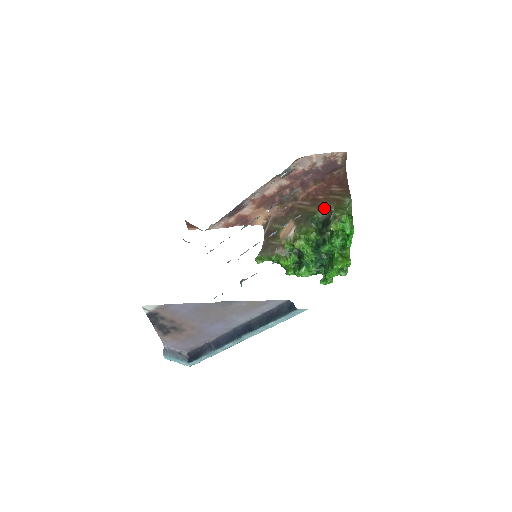
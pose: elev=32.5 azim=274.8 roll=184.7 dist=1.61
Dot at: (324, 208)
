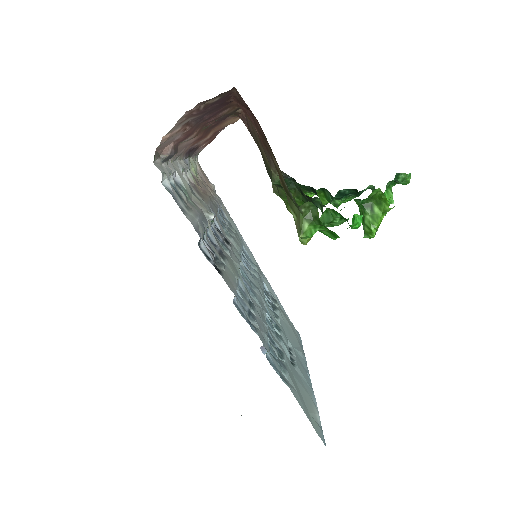
Dot at: occluded
